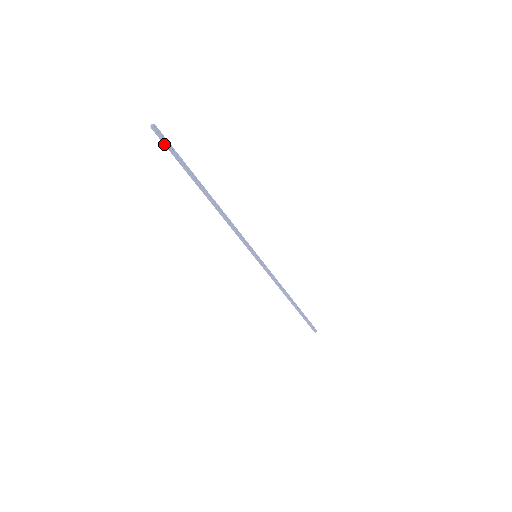
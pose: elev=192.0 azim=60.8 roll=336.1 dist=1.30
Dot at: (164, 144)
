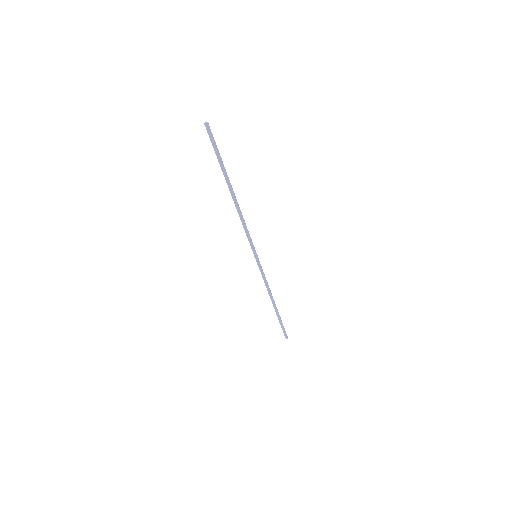
Dot at: (211, 141)
